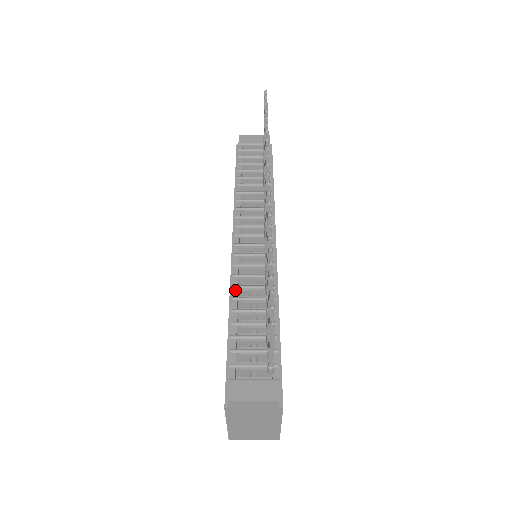
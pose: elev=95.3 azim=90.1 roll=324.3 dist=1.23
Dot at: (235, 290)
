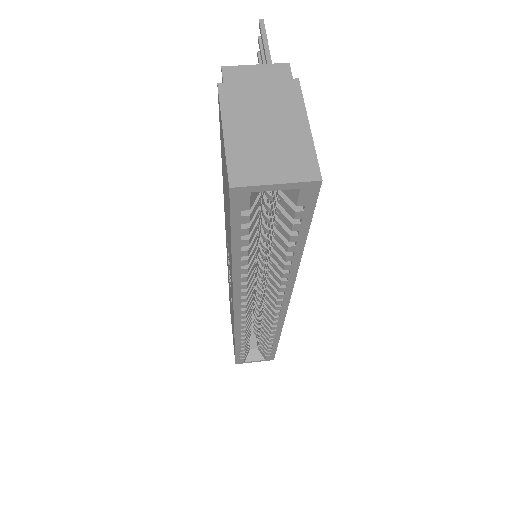
Dot at: occluded
